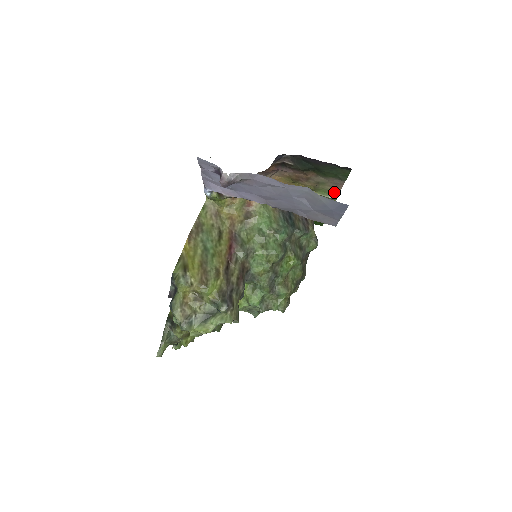
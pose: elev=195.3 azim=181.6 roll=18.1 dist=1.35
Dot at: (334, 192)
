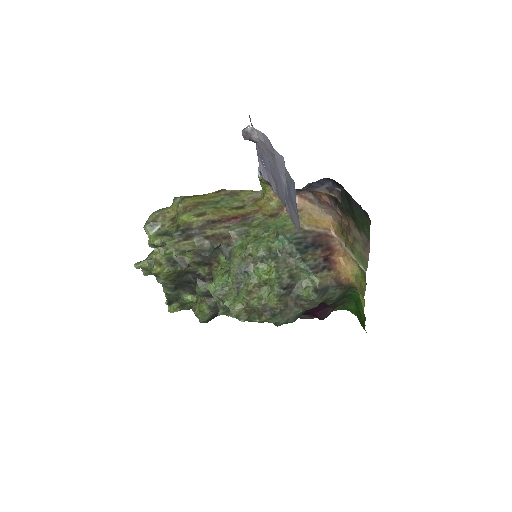
Dot at: (365, 260)
